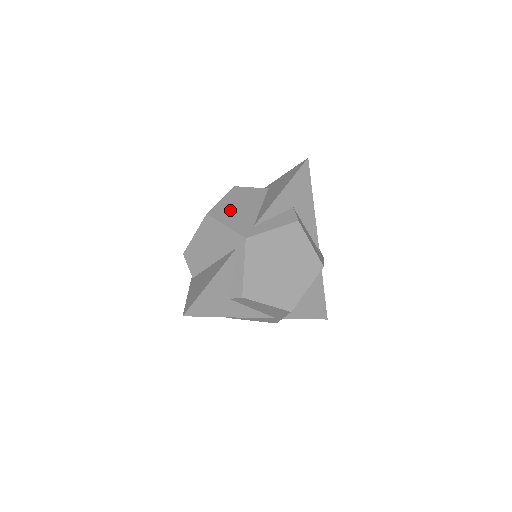
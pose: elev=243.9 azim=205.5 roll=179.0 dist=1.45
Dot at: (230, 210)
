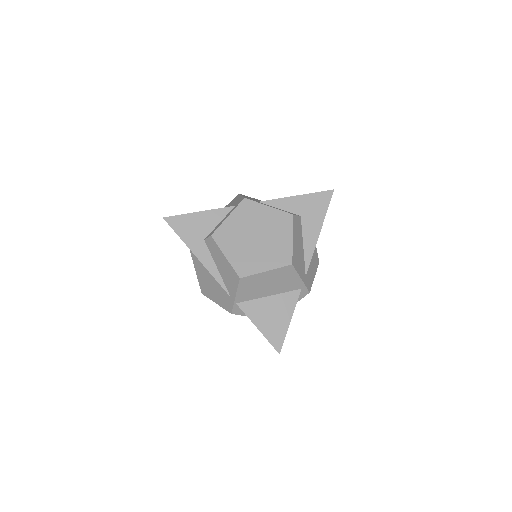
Dot at: occluded
